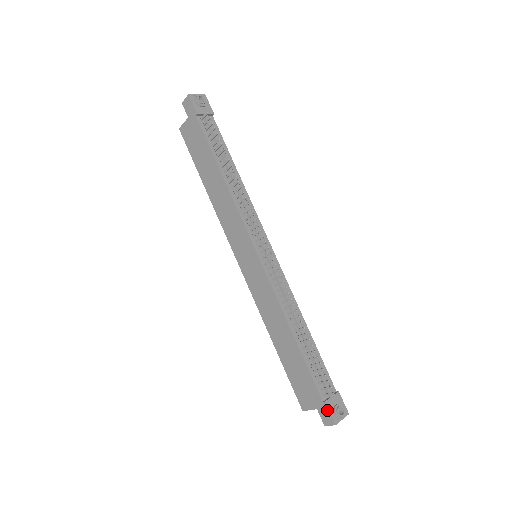
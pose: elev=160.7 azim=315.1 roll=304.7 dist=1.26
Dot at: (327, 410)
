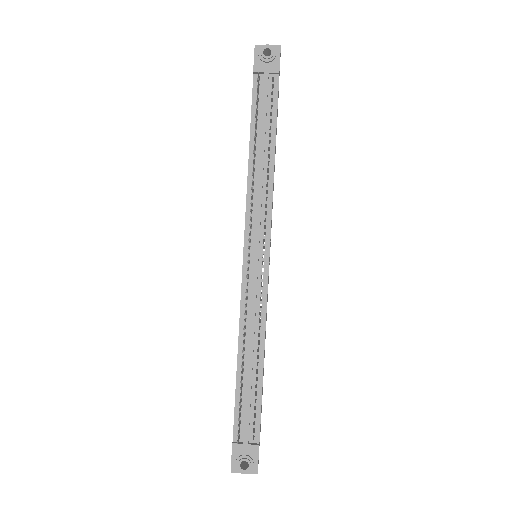
Dot at: (232, 452)
